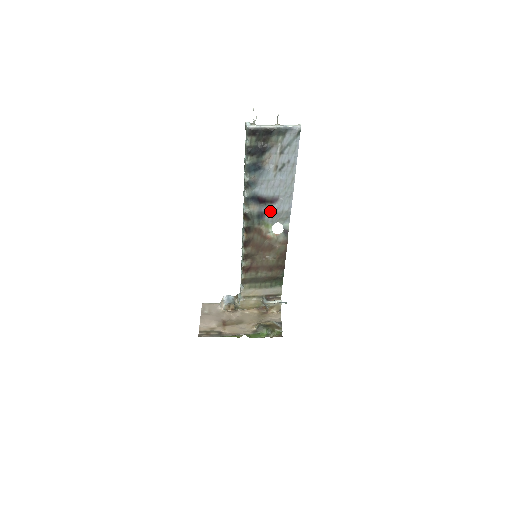
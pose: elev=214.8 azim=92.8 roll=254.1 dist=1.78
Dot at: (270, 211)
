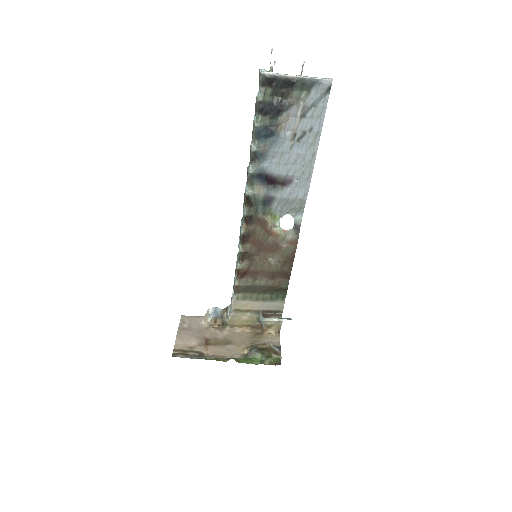
Dot at: (280, 197)
